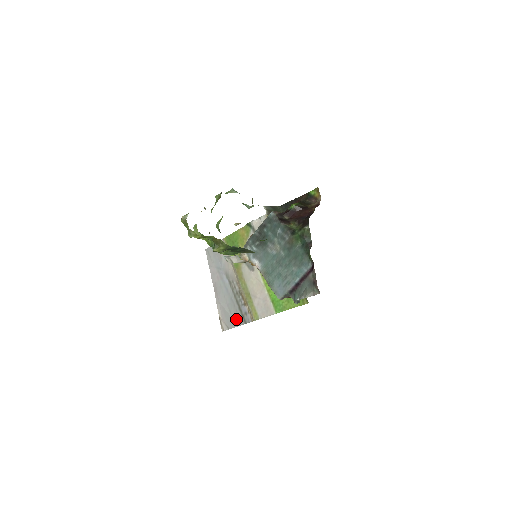
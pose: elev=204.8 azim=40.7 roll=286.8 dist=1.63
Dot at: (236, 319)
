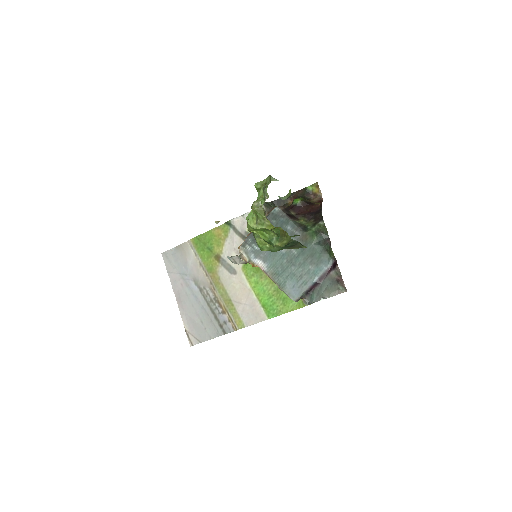
Dot at: (211, 330)
